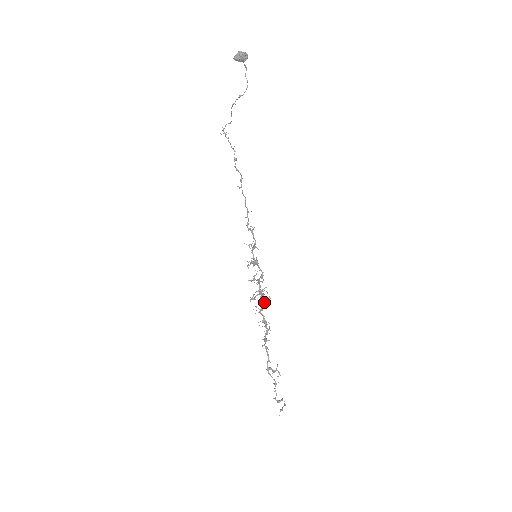
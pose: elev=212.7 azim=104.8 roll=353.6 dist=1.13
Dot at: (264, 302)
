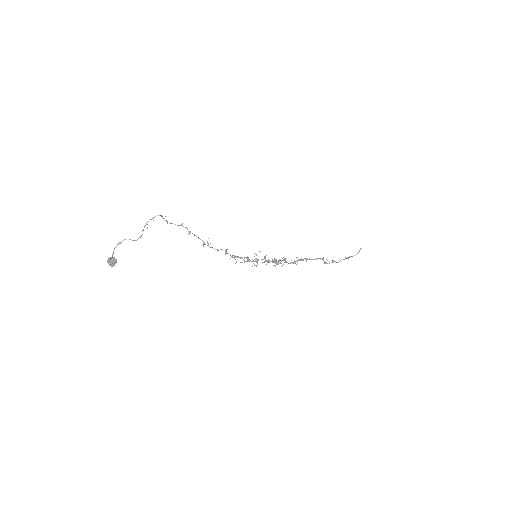
Dot at: (284, 260)
